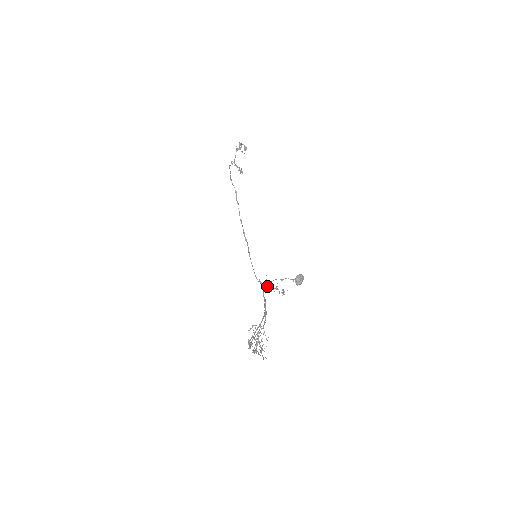
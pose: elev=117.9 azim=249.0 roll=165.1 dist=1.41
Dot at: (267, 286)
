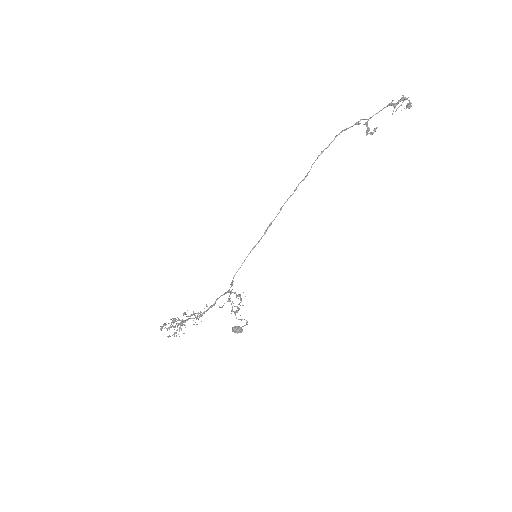
Dot at: (230, 294)
